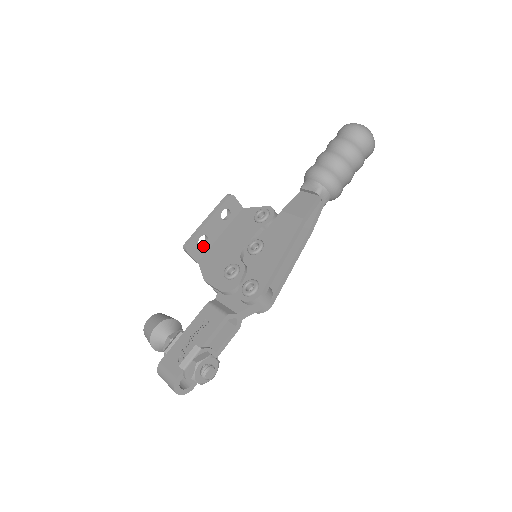
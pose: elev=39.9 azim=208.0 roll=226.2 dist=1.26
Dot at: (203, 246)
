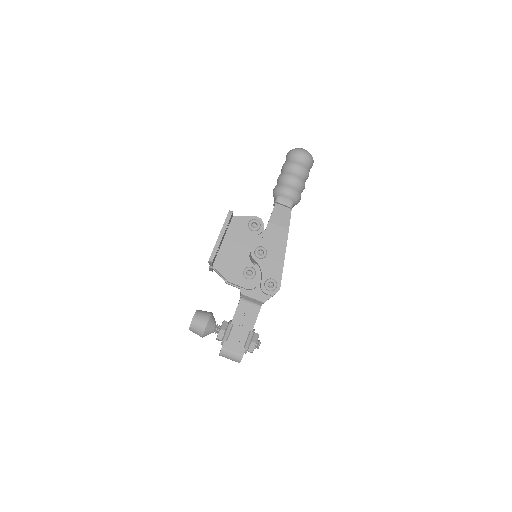
Dot at: (216, 254)
